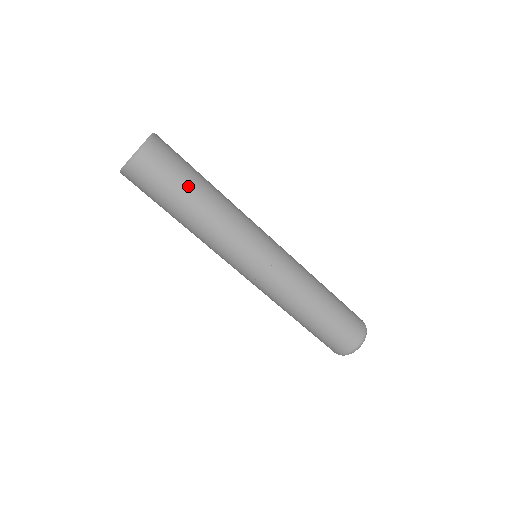
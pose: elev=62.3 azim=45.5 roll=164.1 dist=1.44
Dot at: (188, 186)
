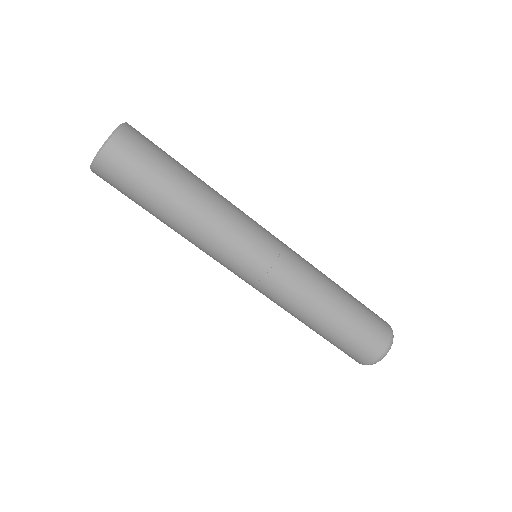
Dot at: (162, 187)
